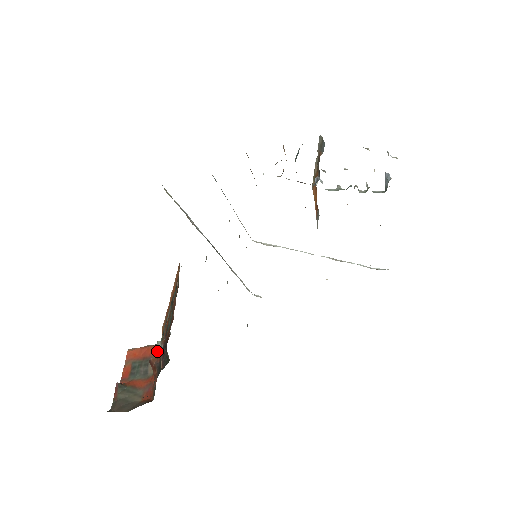
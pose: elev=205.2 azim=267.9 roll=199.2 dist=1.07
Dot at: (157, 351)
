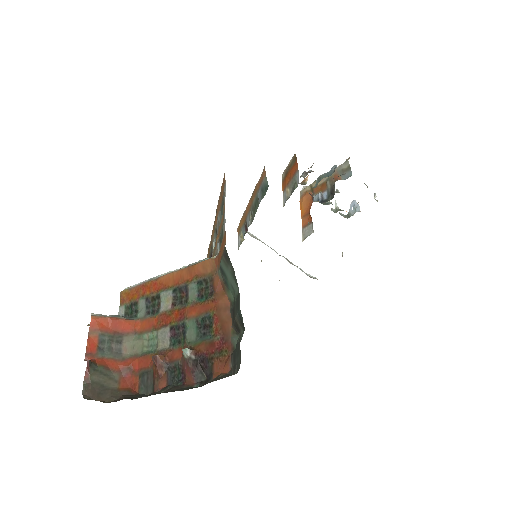
Dot at: (133, 328)
